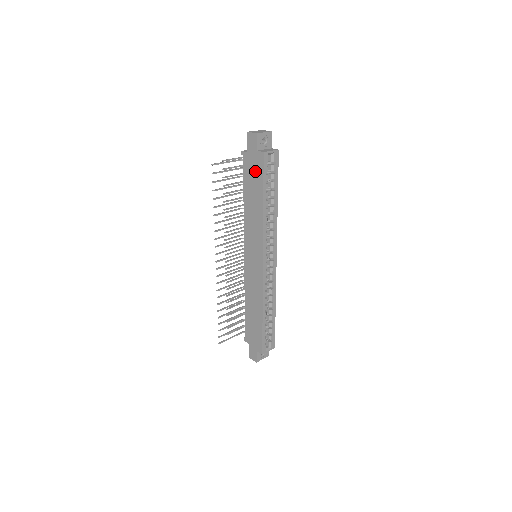
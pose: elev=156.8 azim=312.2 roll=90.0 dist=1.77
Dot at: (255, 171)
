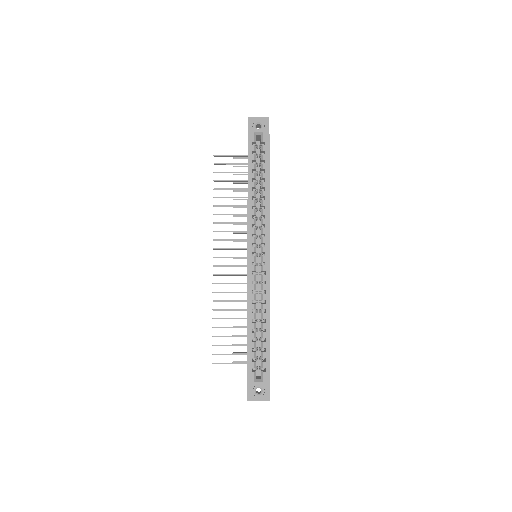
Dot at: occluded
